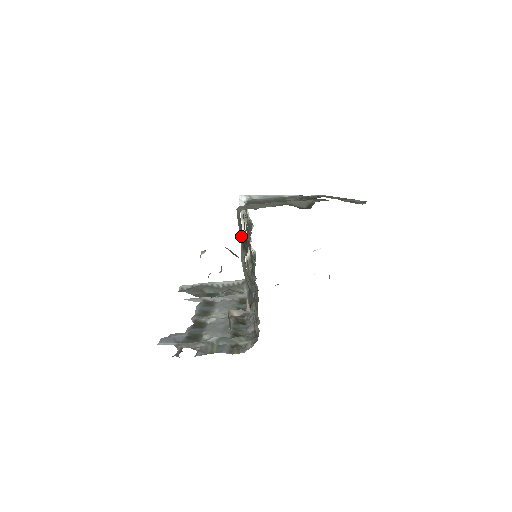
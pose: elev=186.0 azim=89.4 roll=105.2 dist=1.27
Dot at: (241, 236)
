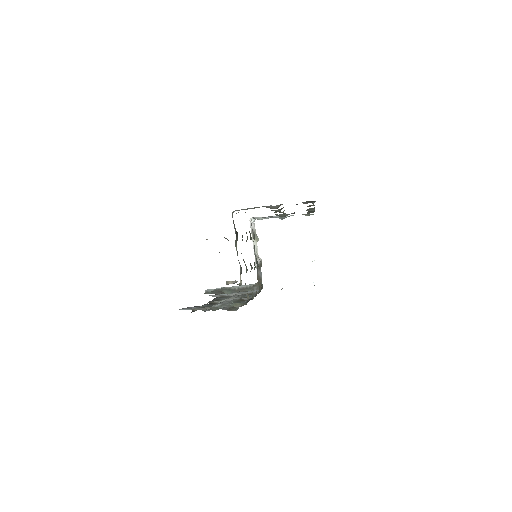
Dot at: (235, 231)
